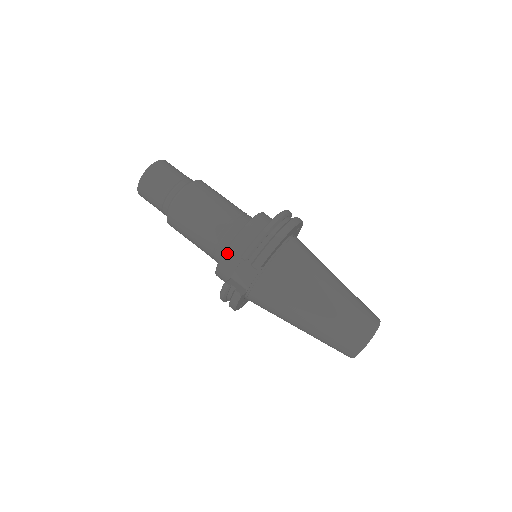
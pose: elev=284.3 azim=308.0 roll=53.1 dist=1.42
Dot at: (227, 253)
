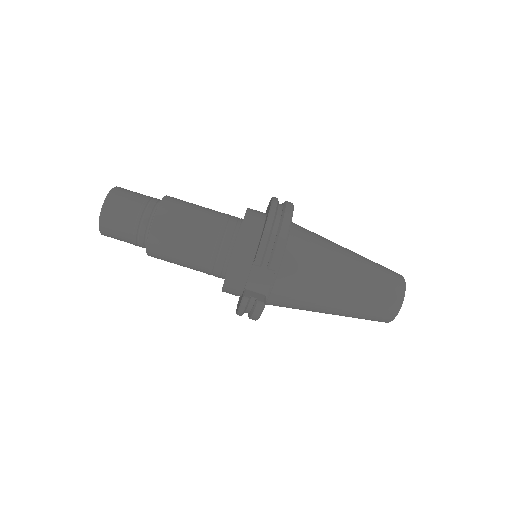
Dot at: (233, 265)
